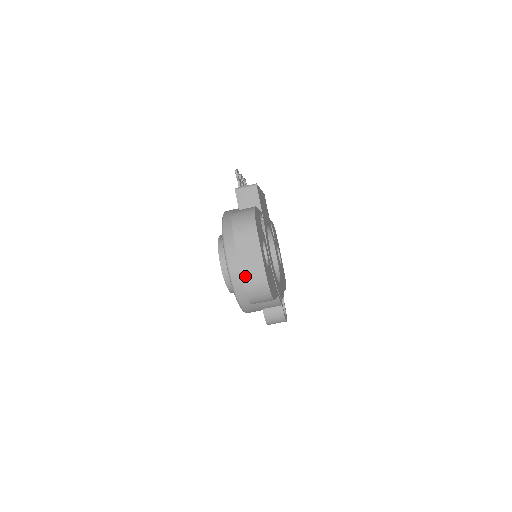
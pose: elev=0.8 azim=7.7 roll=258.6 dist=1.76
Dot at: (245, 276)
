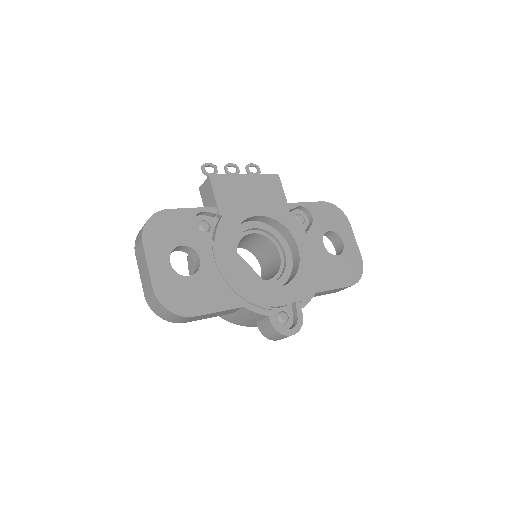
Dot at: (145, 294)
